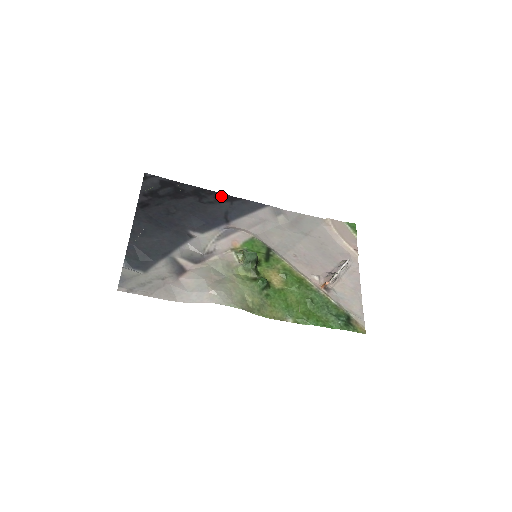
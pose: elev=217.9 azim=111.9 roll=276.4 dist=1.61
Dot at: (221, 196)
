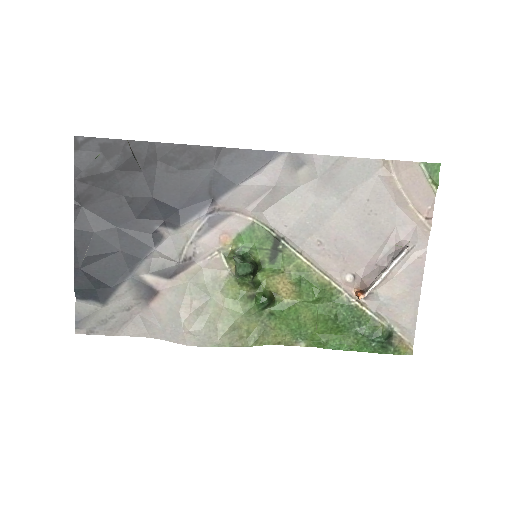
Dot at: (201, 152)
